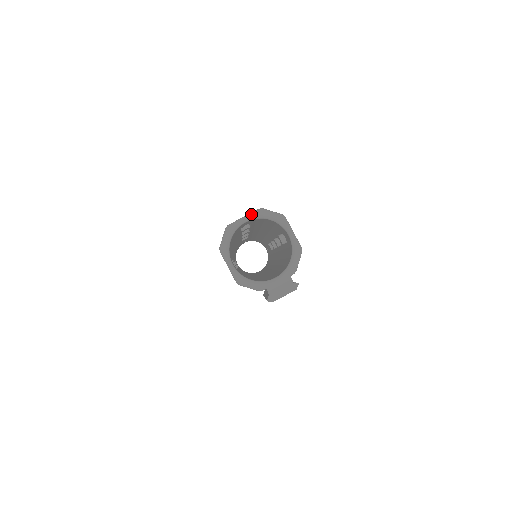
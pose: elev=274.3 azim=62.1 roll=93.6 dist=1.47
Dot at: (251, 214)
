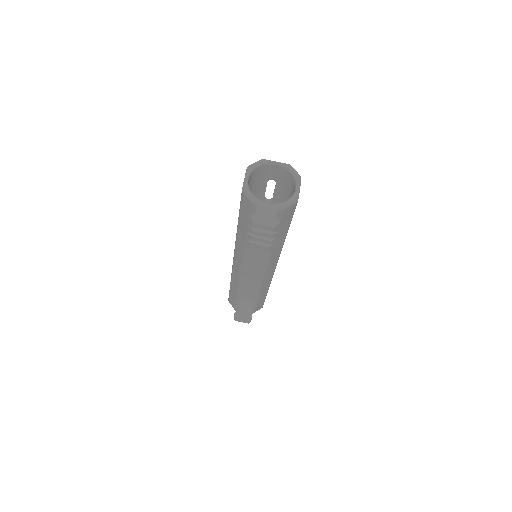
Dot at: occluded
